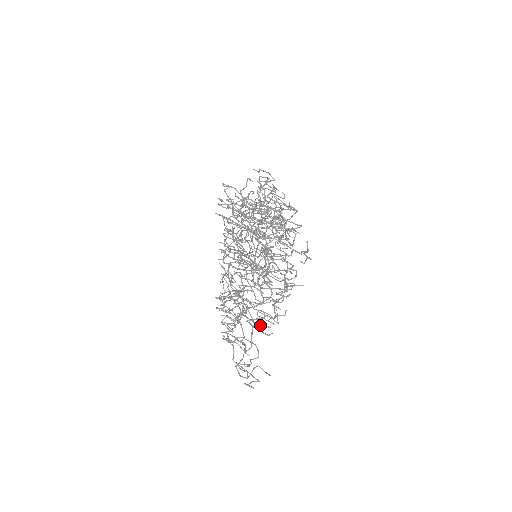
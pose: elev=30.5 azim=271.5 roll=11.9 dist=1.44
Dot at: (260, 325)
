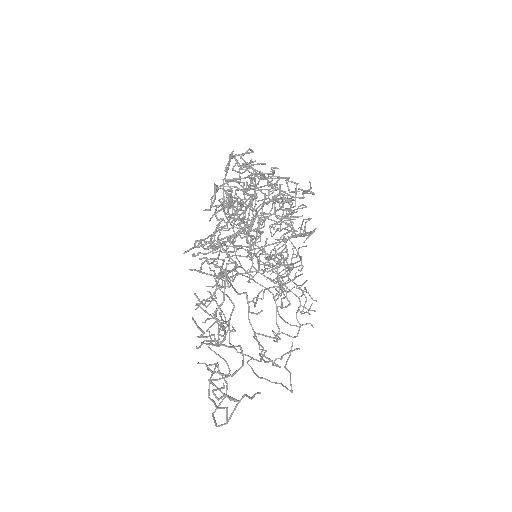
Dot at: (244, 292)
